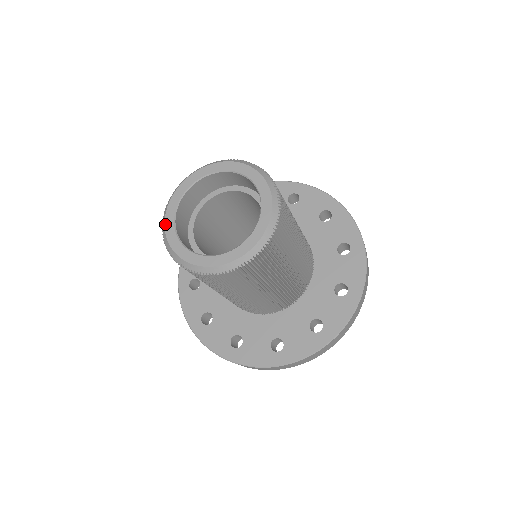
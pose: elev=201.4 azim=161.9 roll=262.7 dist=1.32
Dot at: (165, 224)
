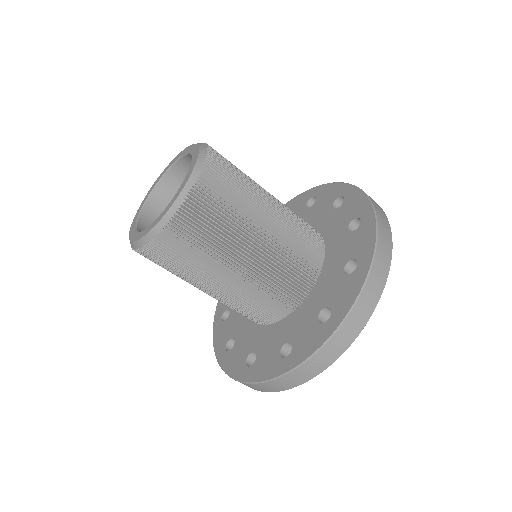
Dot at: (129, 237)
